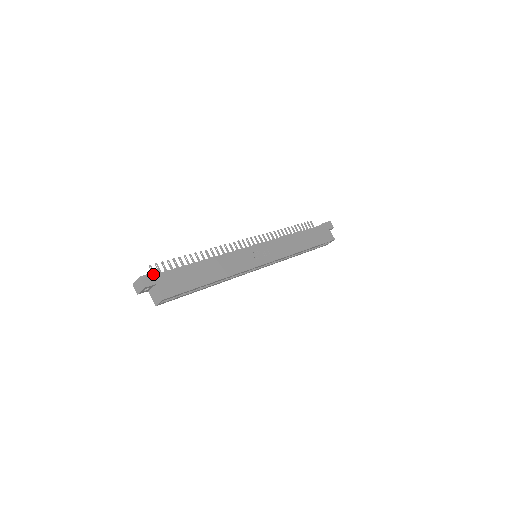
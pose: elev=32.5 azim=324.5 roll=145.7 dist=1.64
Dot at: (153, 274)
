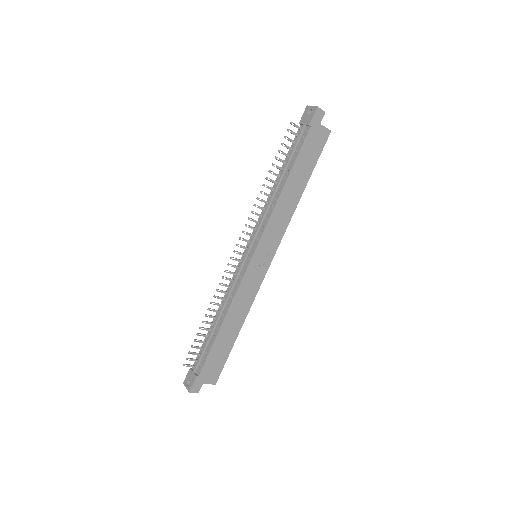
Dot at: (195, 381)
